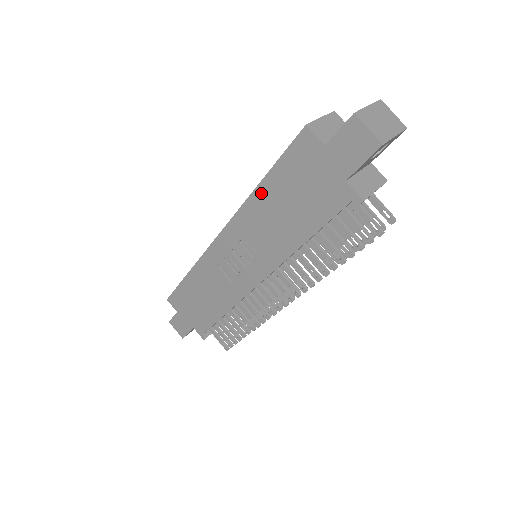
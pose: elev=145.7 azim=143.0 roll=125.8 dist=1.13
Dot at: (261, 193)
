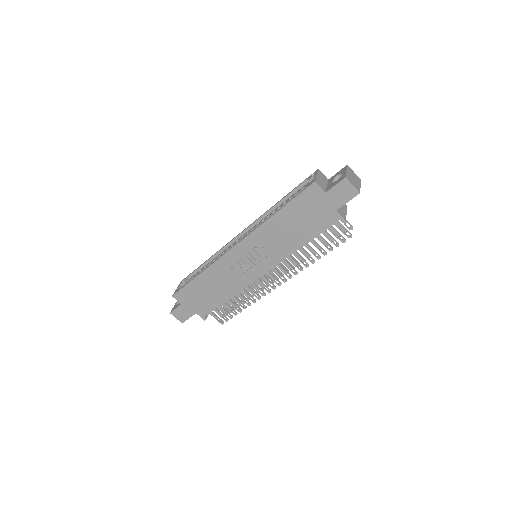
Dot at: (276, 218)
